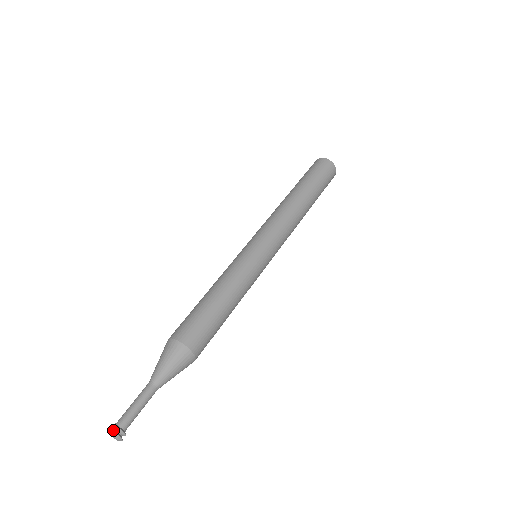
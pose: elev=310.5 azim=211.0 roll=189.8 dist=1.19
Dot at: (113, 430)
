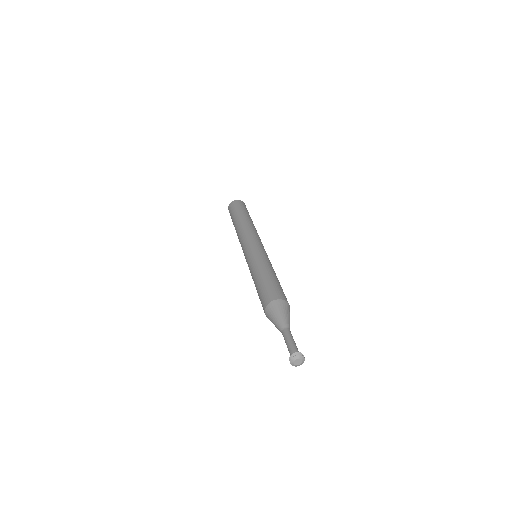
Dot at: (293, 357)
